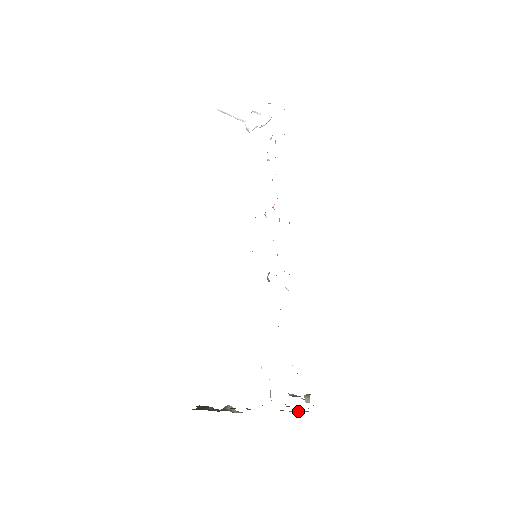
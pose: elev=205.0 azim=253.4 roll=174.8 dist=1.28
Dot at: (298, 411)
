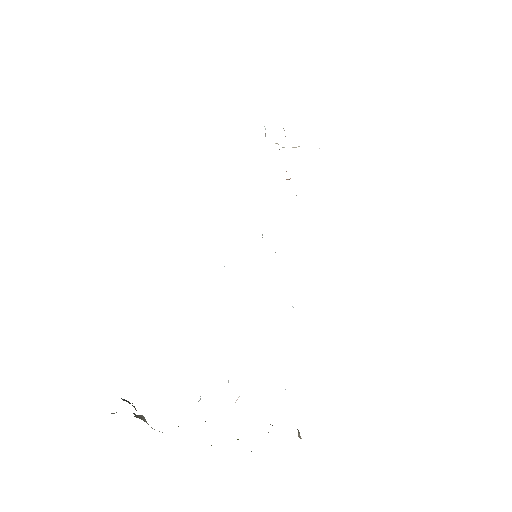
Dot at: occluded
